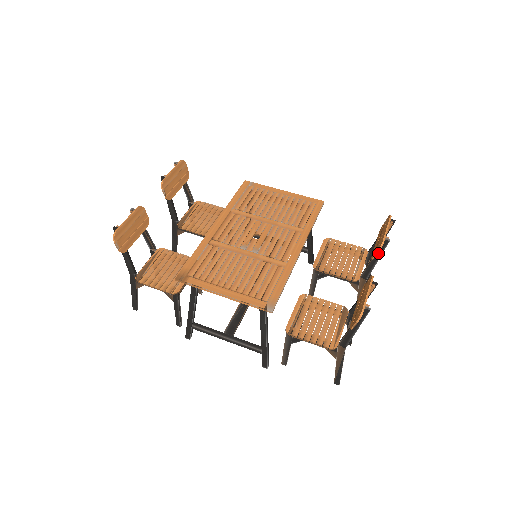
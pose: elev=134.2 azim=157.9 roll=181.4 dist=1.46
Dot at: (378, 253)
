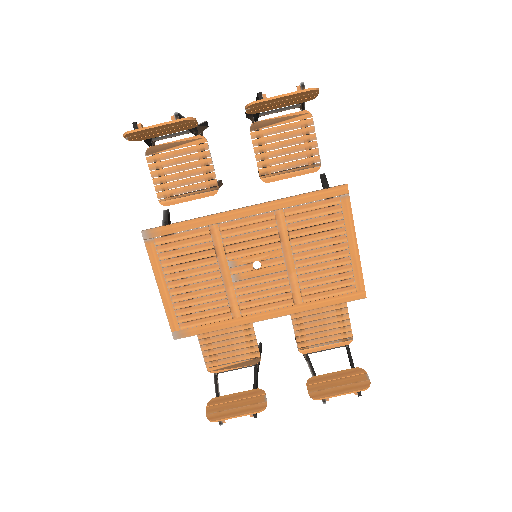
Dot at: (317, 385)
